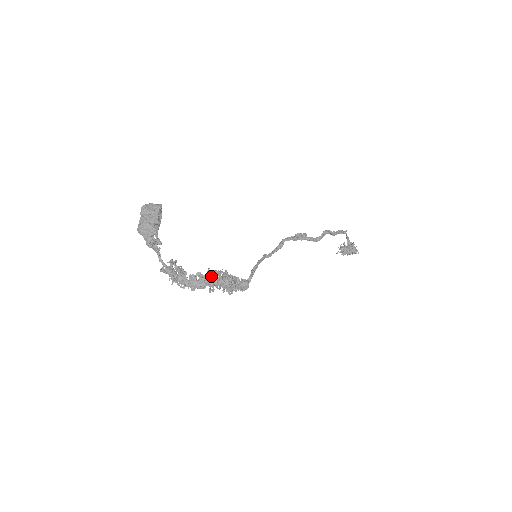
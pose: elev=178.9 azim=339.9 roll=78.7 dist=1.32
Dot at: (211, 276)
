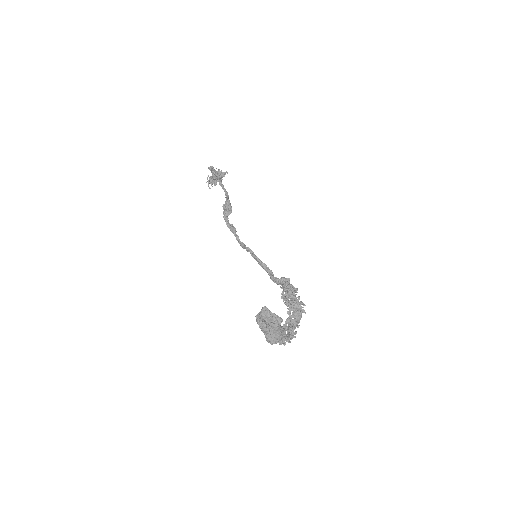
Dot at: (299, 304)
